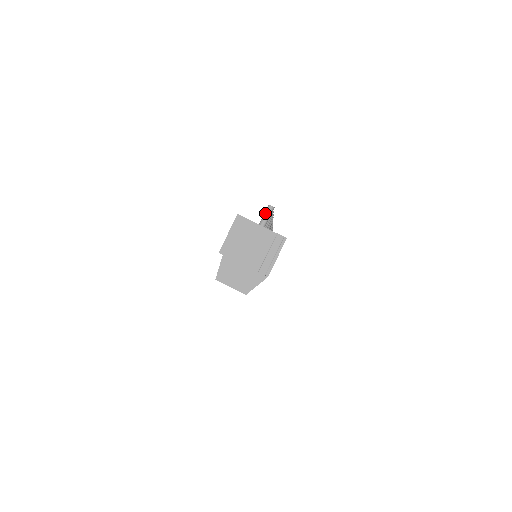
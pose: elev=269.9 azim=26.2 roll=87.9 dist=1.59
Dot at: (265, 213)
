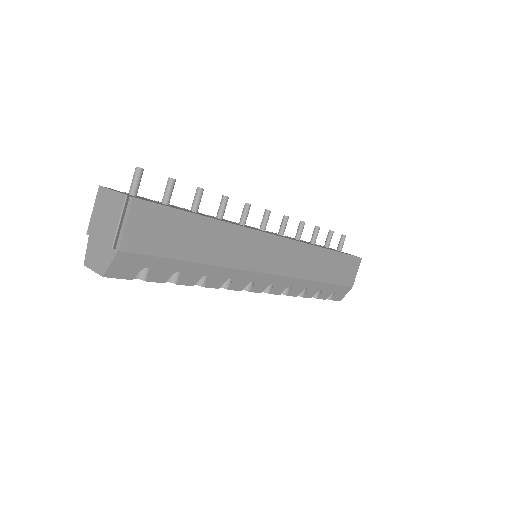
Dot at: occluded
